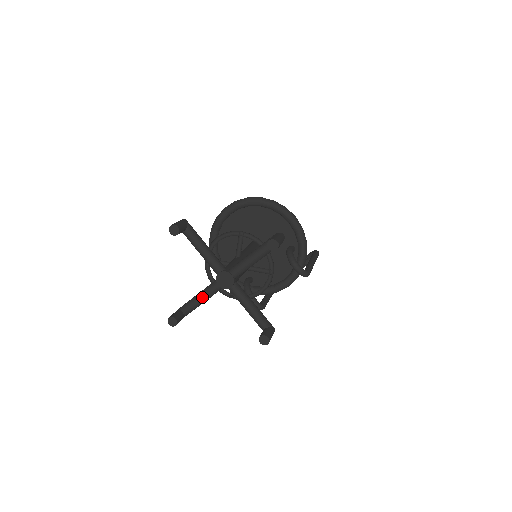
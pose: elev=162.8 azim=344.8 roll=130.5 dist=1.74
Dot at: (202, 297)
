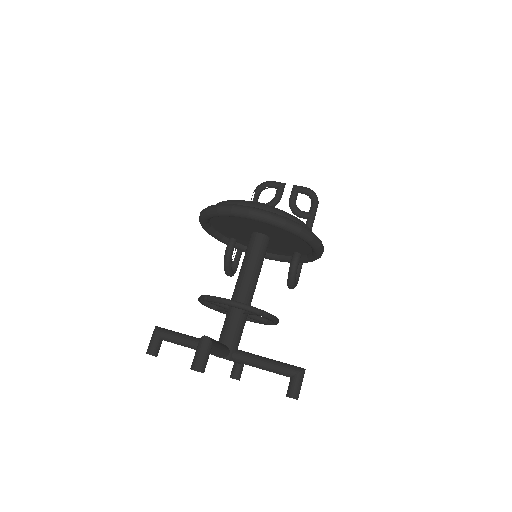
Dot at: (191, 348)
